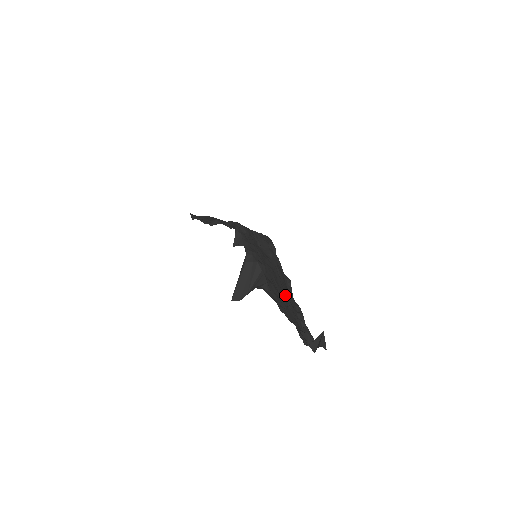
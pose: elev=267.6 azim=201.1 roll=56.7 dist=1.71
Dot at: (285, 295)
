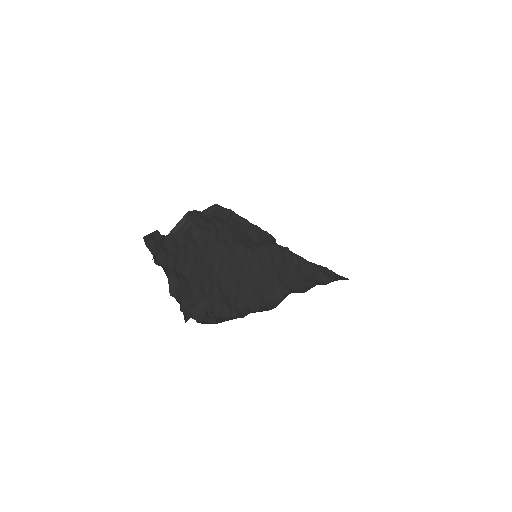
Dot at: (235, 280)
